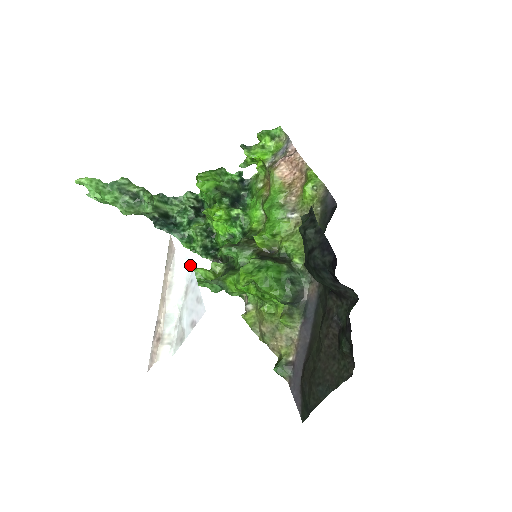
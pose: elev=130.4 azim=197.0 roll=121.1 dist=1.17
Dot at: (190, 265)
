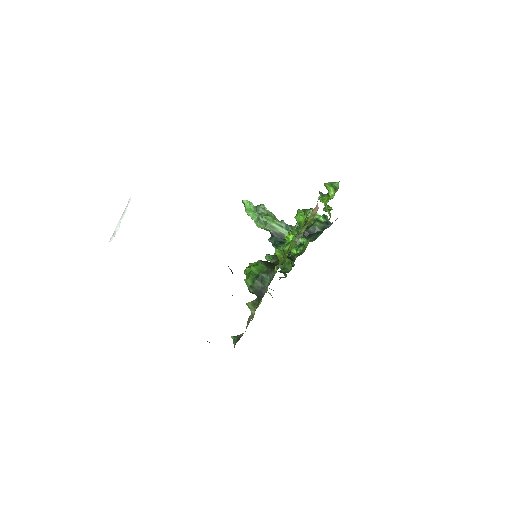
Dot at: (128, 203)
